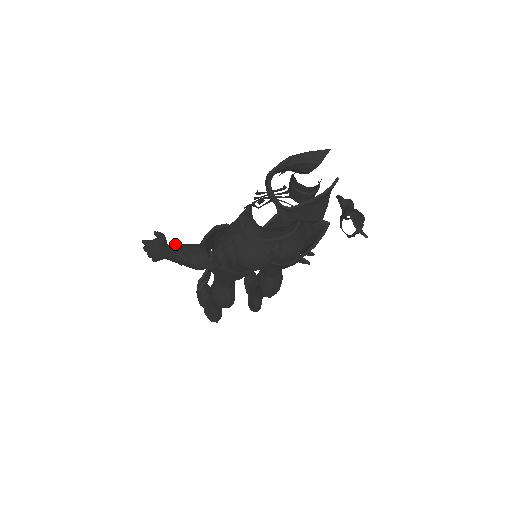
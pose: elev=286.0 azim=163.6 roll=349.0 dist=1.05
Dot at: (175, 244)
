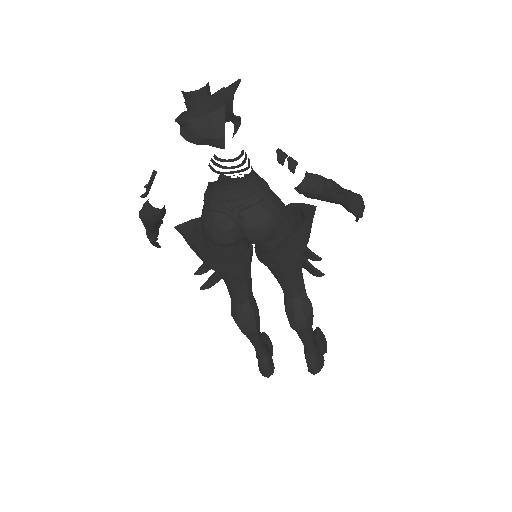
Dot at: occluded
